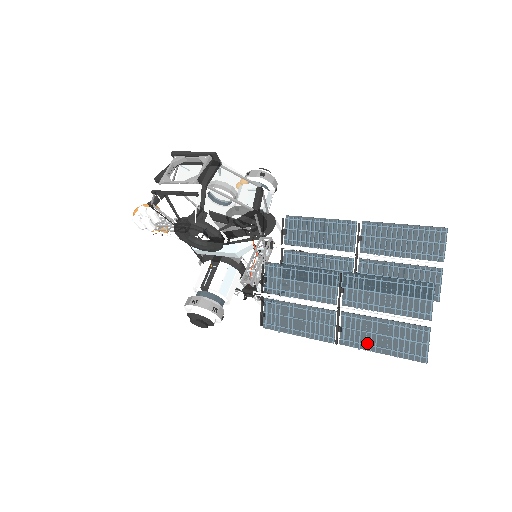
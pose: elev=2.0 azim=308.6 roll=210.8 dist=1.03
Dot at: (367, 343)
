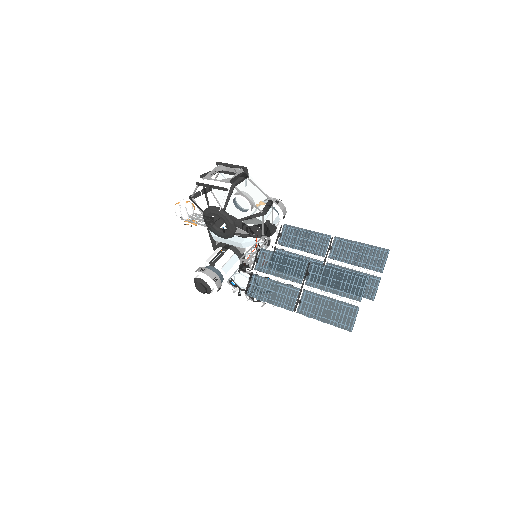
Dot at: (315, 314)
